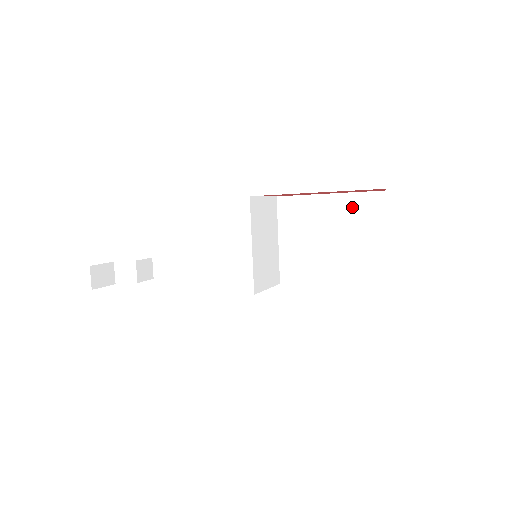
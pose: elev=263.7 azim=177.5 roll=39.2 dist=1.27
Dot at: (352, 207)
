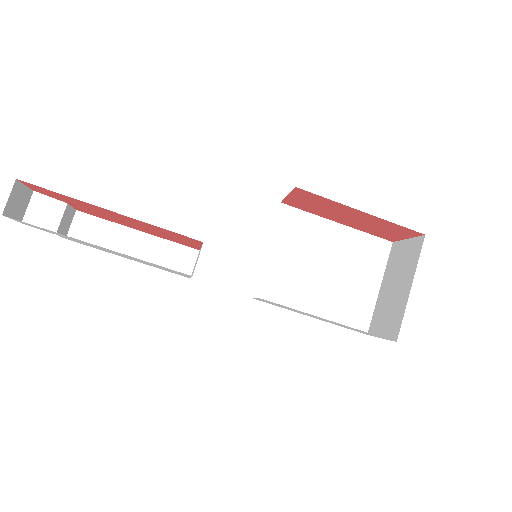
Dot at: (353, 244)
